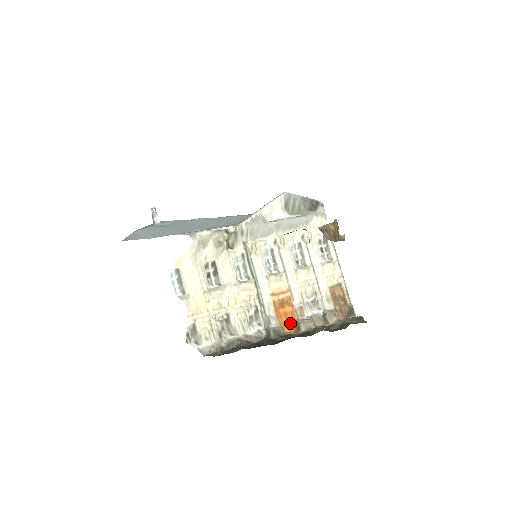
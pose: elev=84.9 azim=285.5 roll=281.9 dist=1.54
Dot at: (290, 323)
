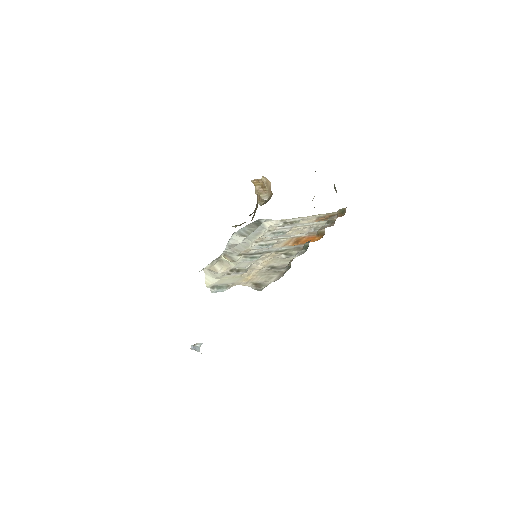
Dot at: (314, 239)
